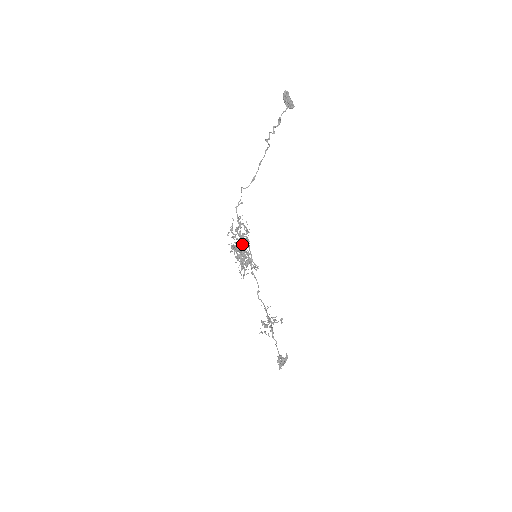
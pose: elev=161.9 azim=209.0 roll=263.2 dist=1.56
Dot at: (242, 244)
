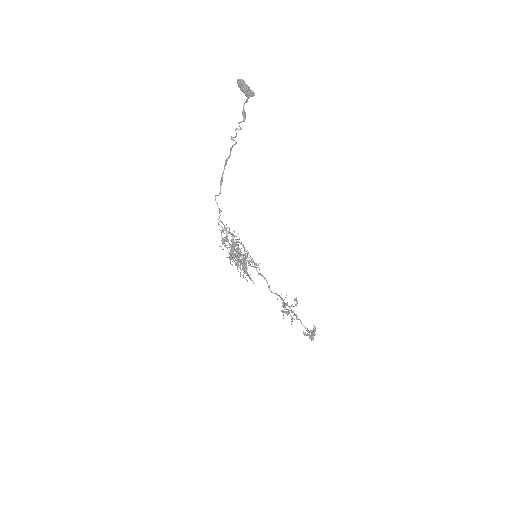
Dot at: occluded
